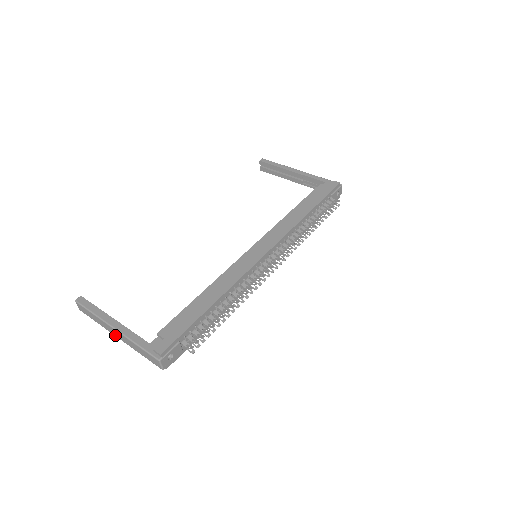
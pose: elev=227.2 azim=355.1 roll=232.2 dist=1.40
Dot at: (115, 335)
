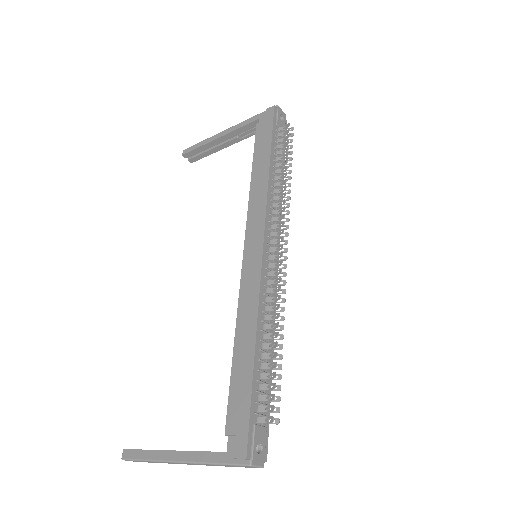
Dot at: (187, 464)
